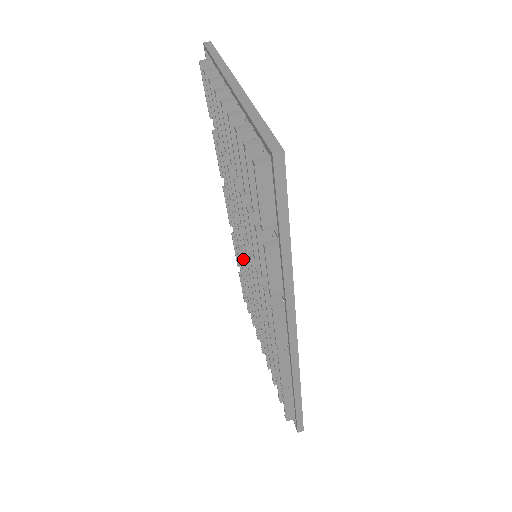
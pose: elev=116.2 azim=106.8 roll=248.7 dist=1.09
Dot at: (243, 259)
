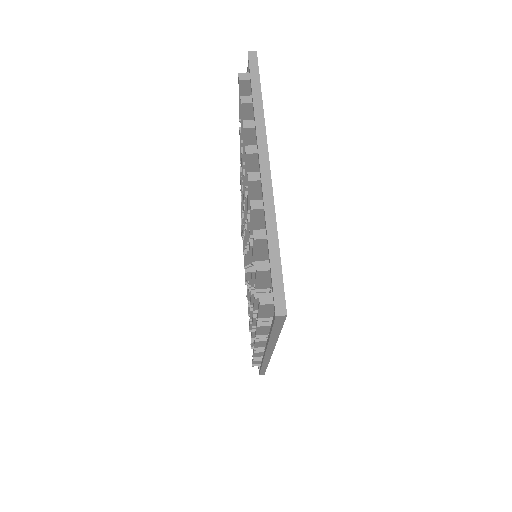
Dot at: occluded
